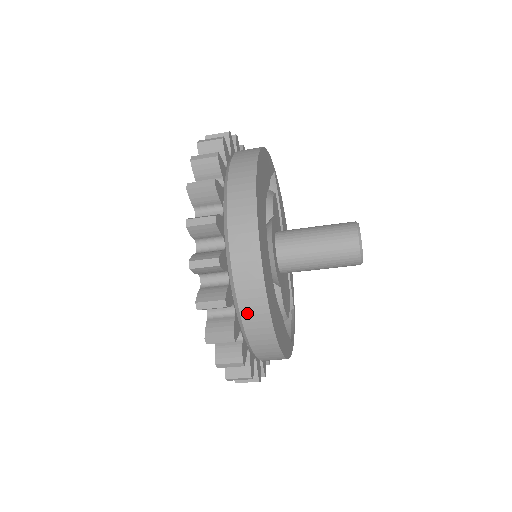
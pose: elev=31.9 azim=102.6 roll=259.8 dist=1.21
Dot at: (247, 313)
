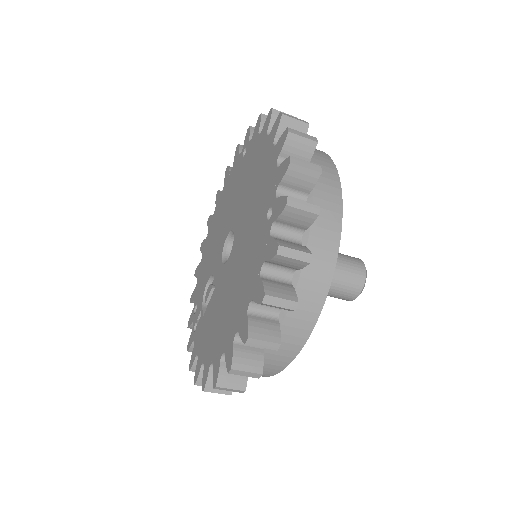
Dot at: (305, 287)
